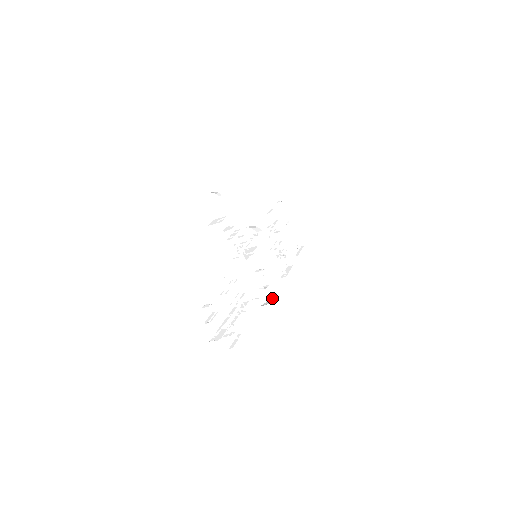
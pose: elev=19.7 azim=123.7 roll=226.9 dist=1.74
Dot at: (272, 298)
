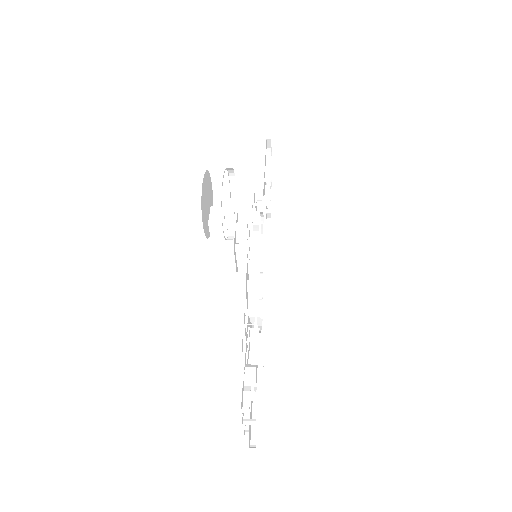
Dot at: (261, 305)
